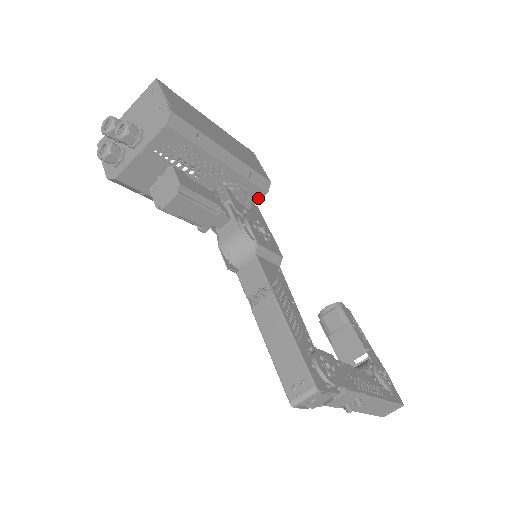
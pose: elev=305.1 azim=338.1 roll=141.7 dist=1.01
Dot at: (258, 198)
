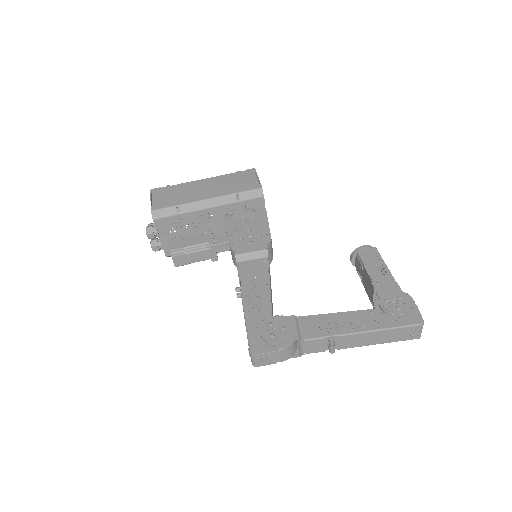
Dot at: (262, 204)
